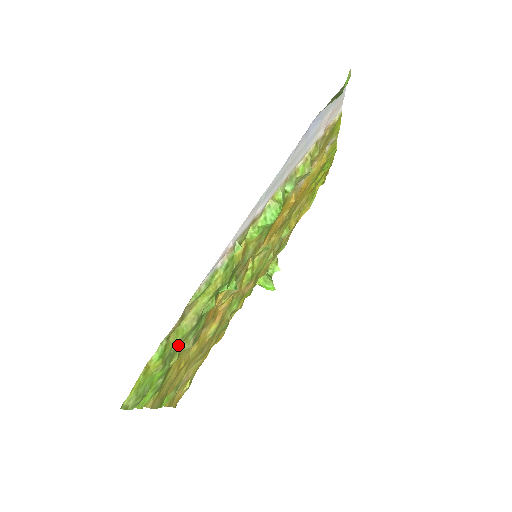
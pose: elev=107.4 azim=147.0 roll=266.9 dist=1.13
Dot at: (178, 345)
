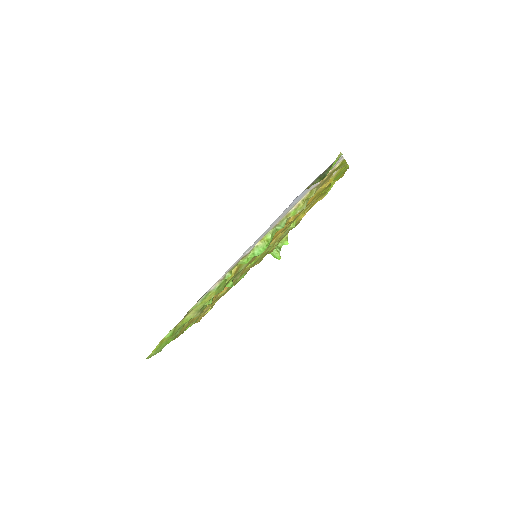
Dot at: (185, 323)
